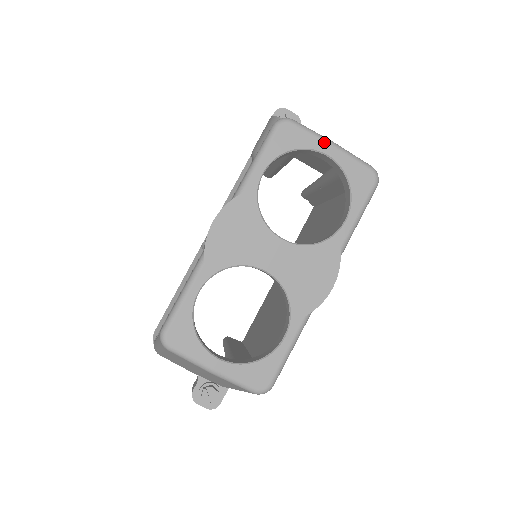
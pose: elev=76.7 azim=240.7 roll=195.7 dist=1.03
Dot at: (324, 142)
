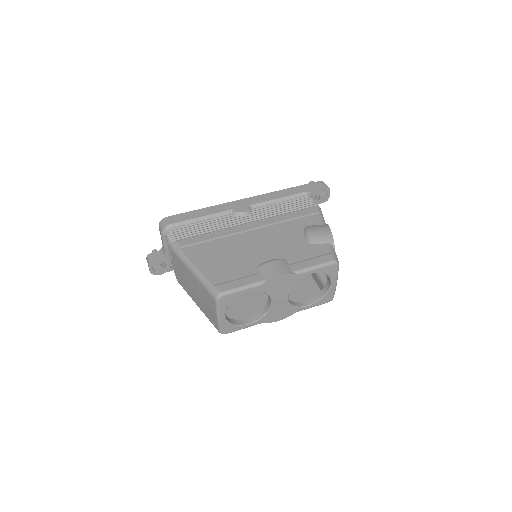
Dot at: (336, 280)
